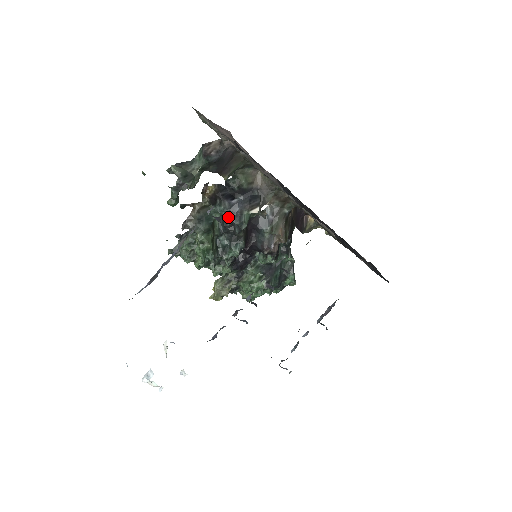
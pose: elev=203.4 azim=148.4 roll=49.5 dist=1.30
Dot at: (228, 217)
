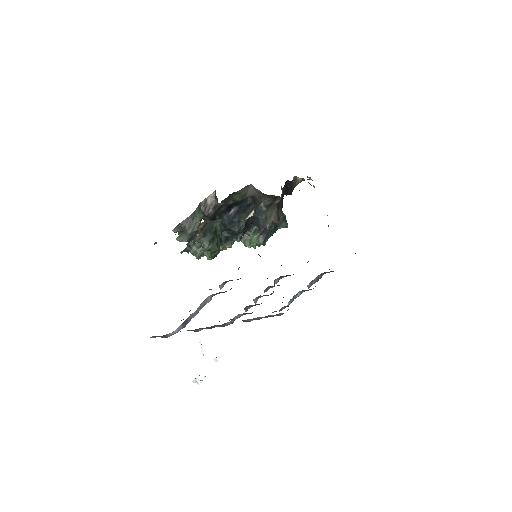
Dot at: (228, 226)
